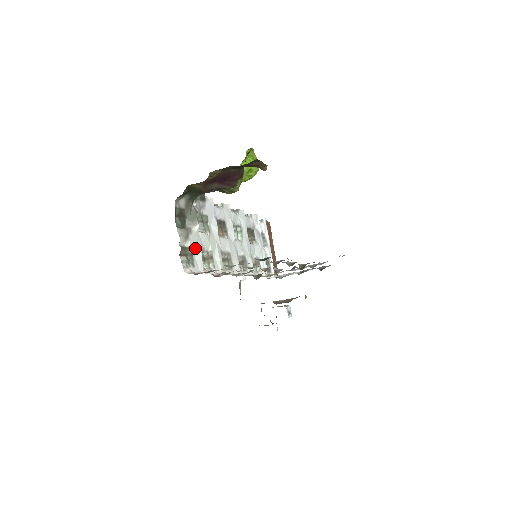
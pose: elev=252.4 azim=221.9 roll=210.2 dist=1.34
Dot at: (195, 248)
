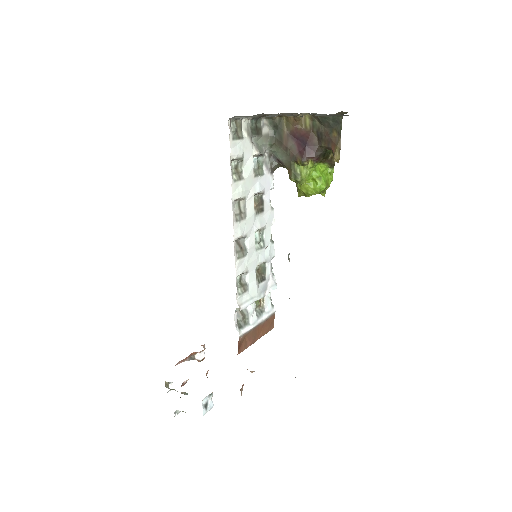
Dot at: (243, 146)
